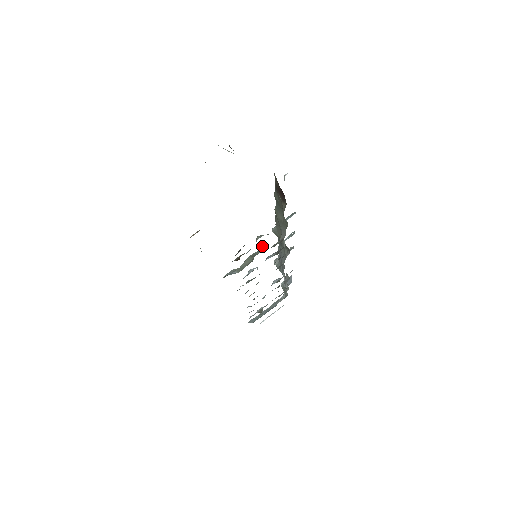
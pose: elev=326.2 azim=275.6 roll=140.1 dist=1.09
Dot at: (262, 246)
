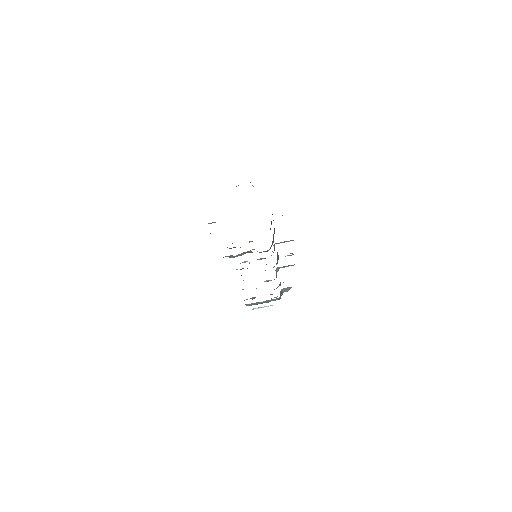
Dot at: (253, 249)
